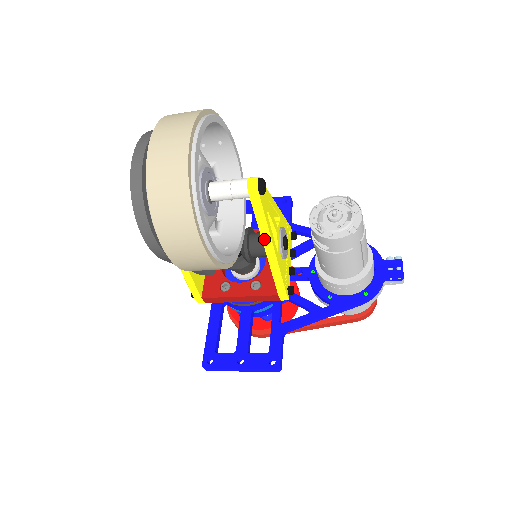
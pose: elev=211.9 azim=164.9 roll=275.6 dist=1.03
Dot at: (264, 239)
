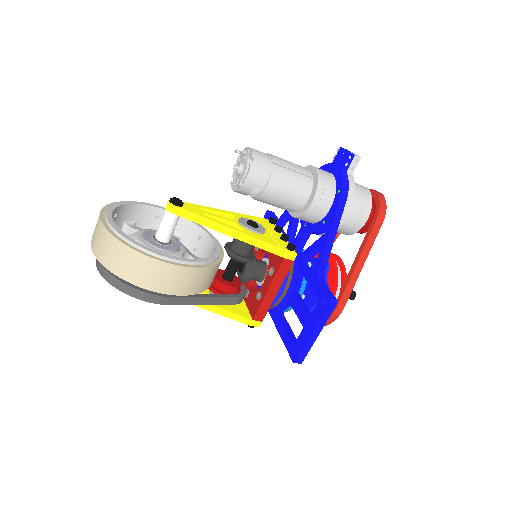
Dot at: (219, 230)
